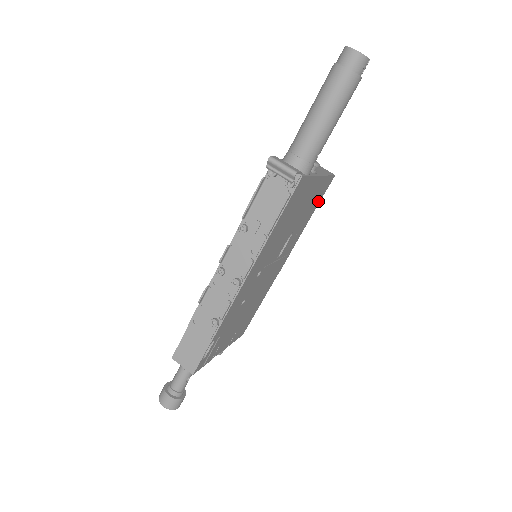
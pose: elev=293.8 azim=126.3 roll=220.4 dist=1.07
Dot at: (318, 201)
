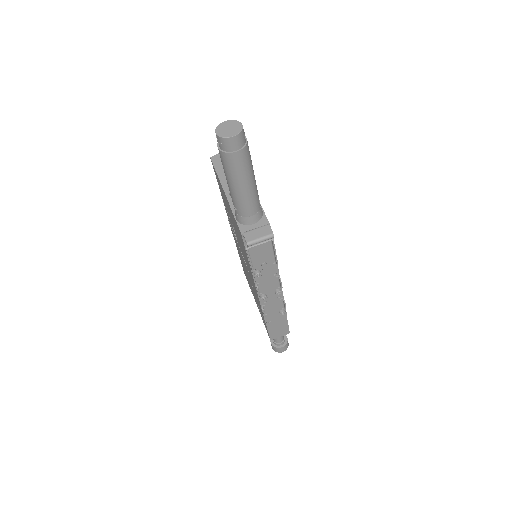
Dot at: occluded
